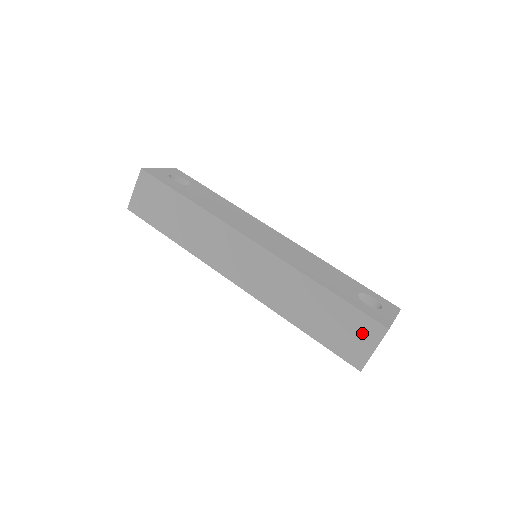
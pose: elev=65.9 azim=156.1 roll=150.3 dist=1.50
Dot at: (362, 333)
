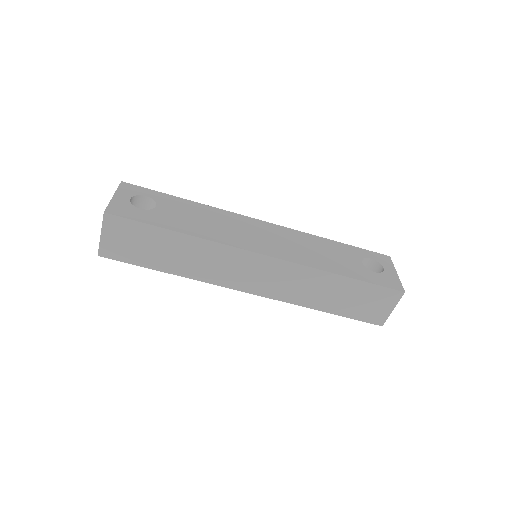
Dot at: (382, 301)
